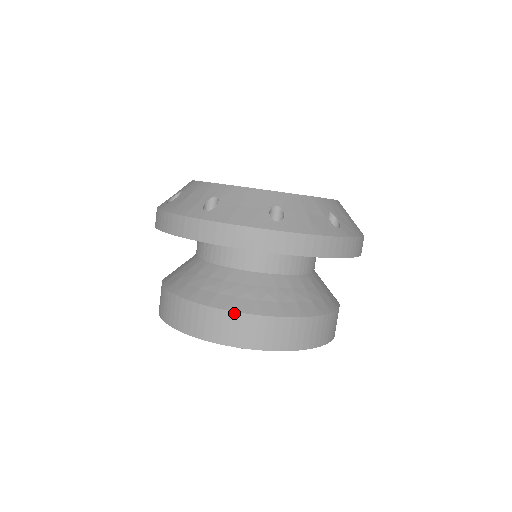
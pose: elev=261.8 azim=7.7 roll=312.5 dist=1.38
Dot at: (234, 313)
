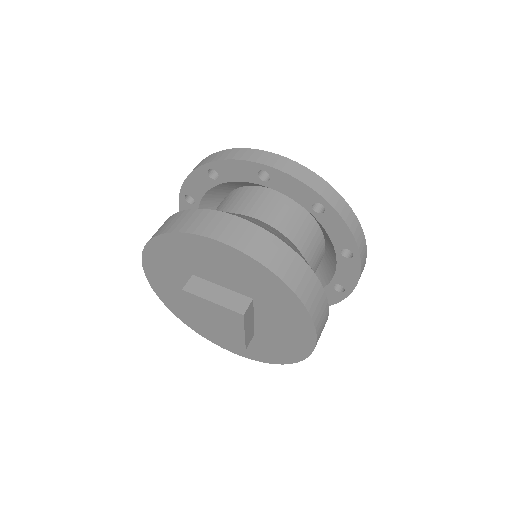
Dot at: occluded
